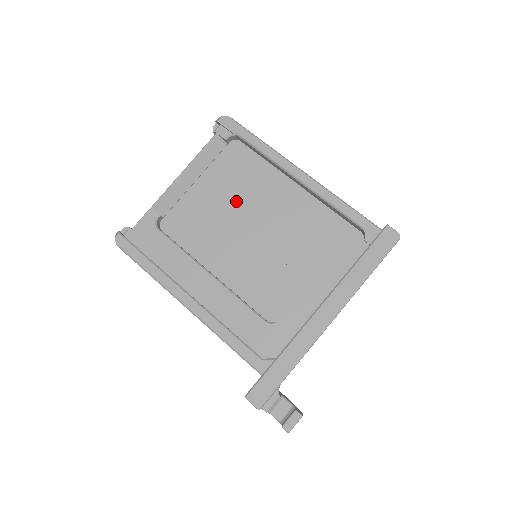
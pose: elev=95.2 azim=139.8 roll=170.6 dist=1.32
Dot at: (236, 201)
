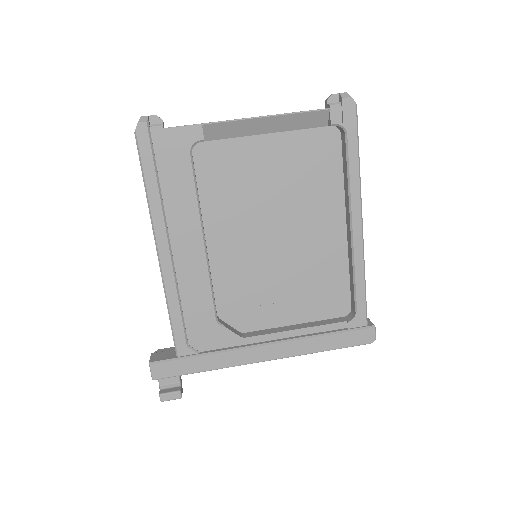
Dot at: (284, 190)
